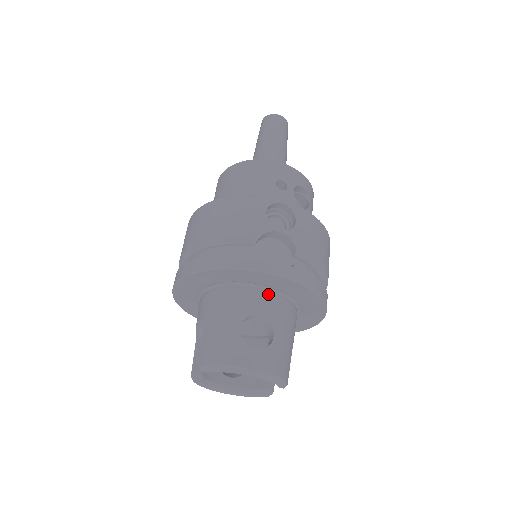
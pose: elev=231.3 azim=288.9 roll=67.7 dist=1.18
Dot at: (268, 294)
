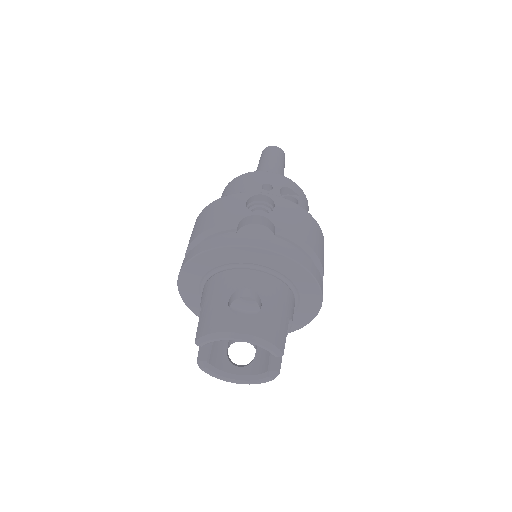
Dot at: (255, 271)
